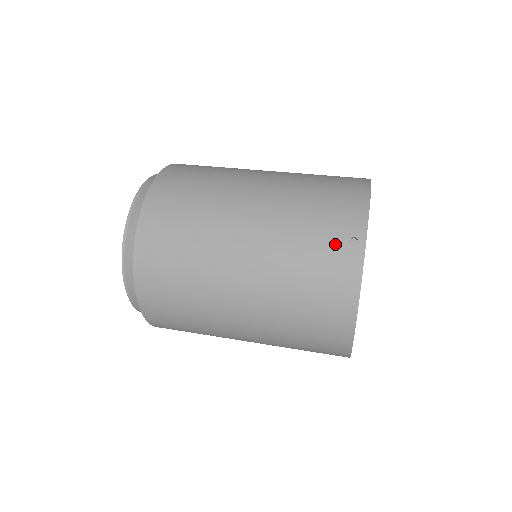
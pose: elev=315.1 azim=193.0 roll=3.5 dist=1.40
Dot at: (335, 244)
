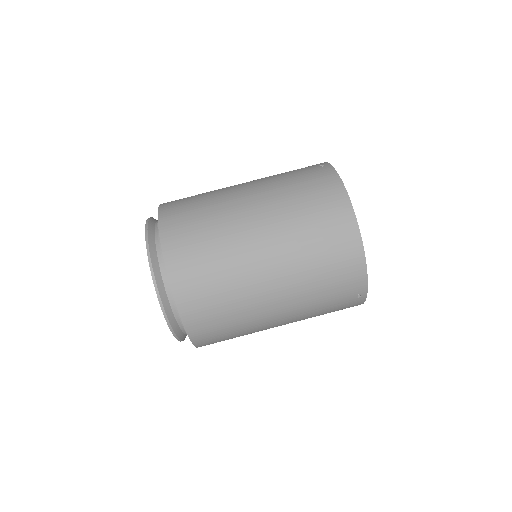
Dot at: (310, 170)
